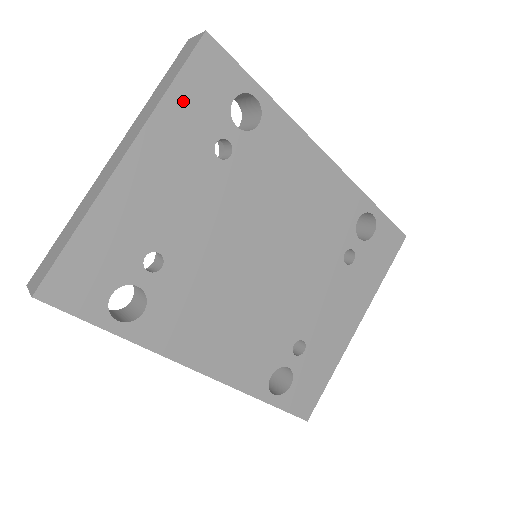
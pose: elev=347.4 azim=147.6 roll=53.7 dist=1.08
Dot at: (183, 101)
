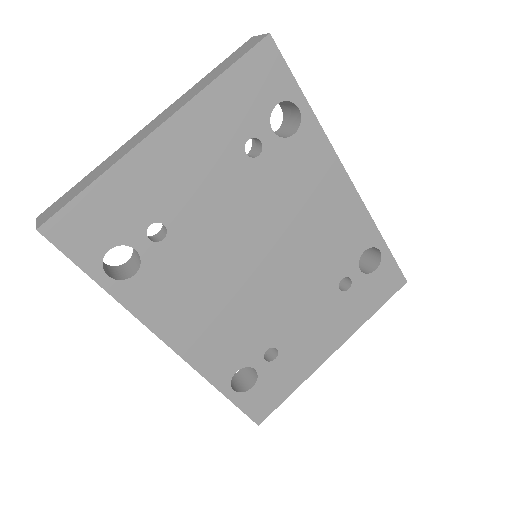
Dot at: (229, 92)
